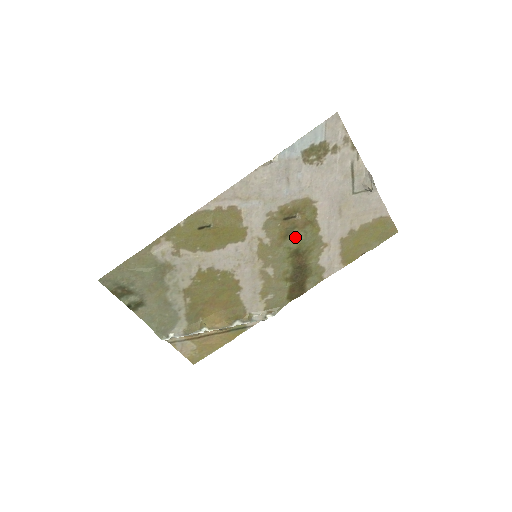
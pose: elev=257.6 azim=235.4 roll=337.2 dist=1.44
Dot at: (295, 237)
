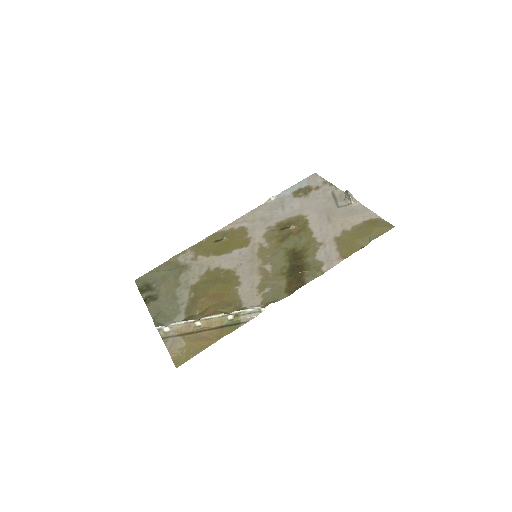
Dot at: (291, 241)
